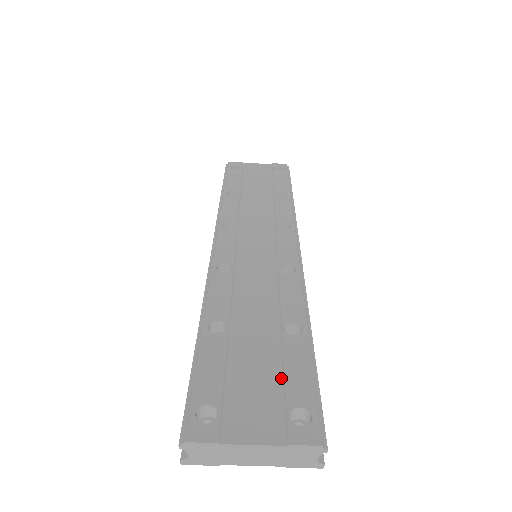
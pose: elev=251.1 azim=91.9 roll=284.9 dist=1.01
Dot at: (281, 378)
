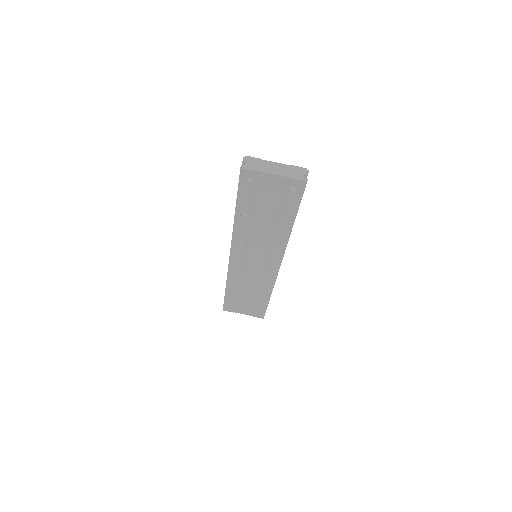
Dot at: occluded
